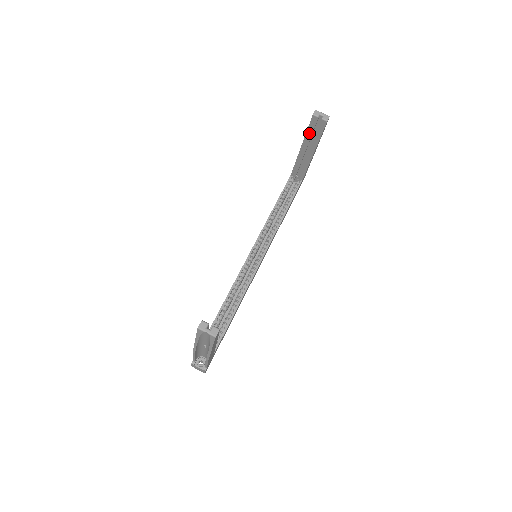
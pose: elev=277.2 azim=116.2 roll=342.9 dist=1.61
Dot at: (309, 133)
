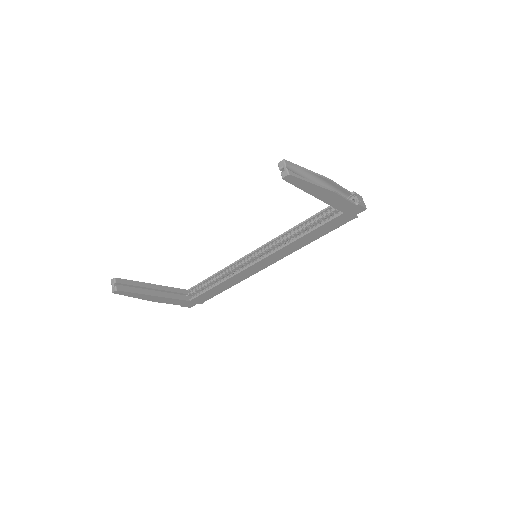
Dot at: occluded
